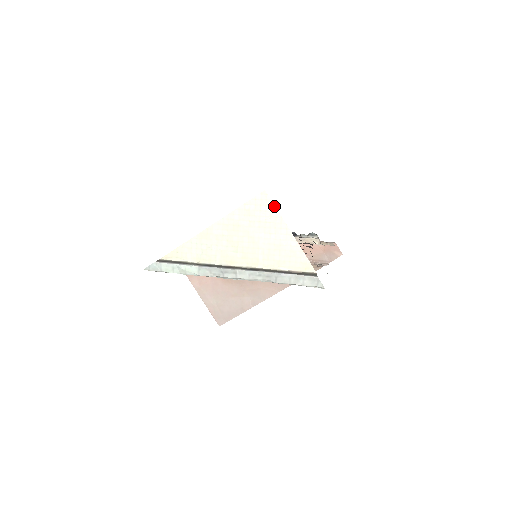
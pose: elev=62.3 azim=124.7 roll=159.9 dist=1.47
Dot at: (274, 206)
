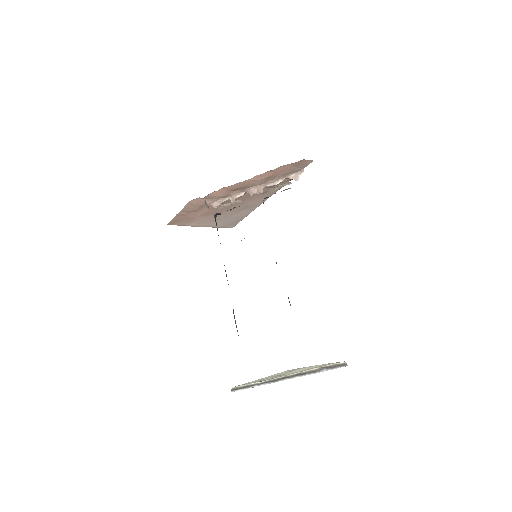
Dot at: (299, 368)
